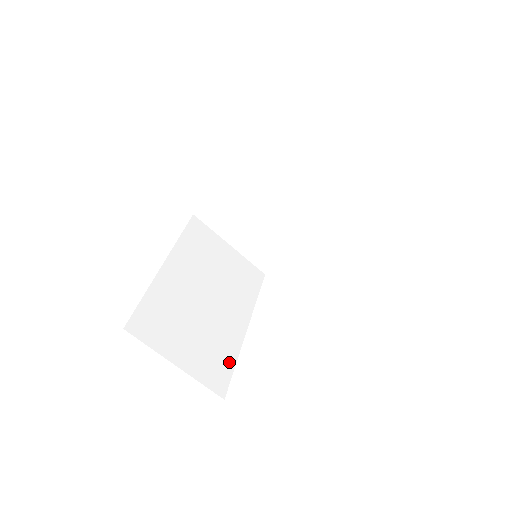
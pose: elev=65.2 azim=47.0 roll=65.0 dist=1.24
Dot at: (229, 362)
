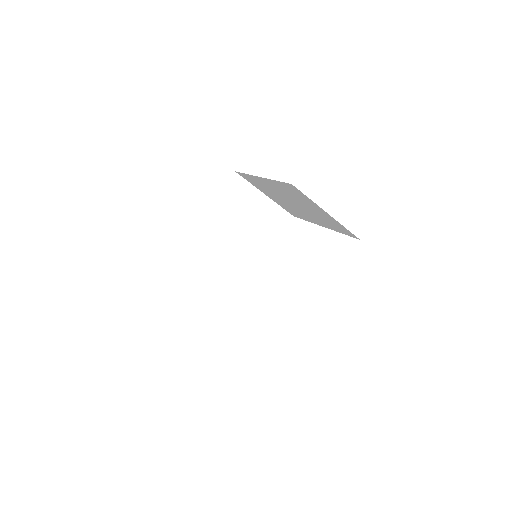
Dot at: (237, 294)
